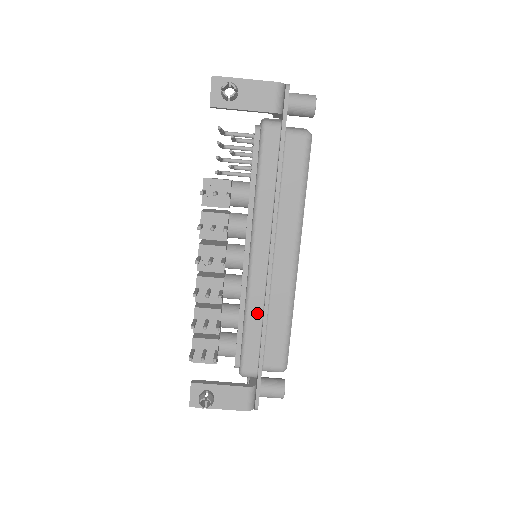
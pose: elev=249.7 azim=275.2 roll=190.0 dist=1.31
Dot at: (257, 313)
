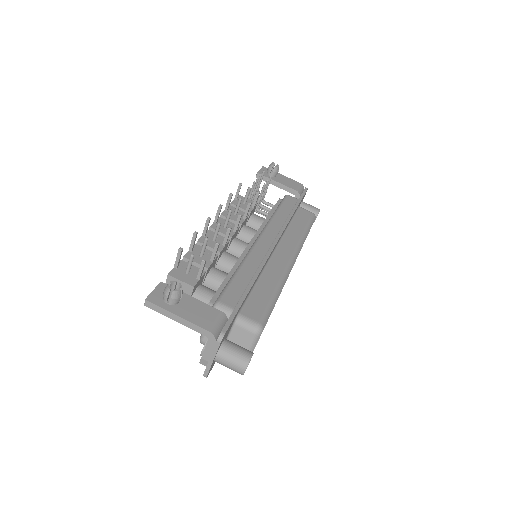
Dot at: (251, 268)
